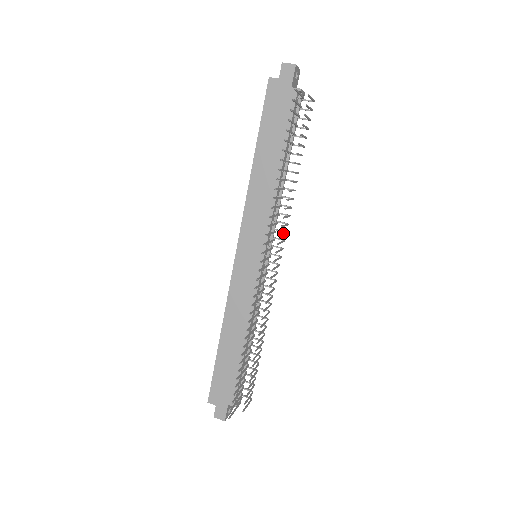
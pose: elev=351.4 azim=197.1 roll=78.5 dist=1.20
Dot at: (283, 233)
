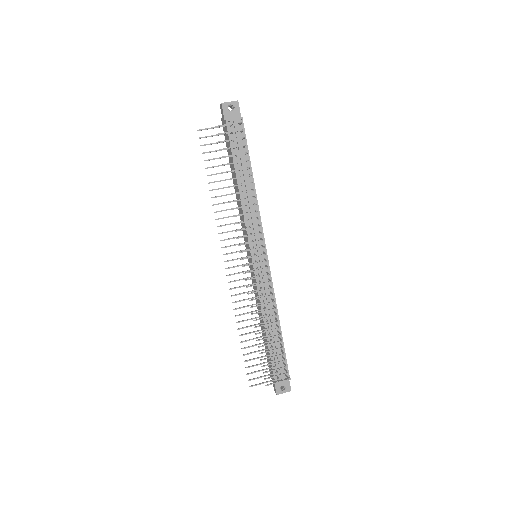
Dot at: (248, 235)
